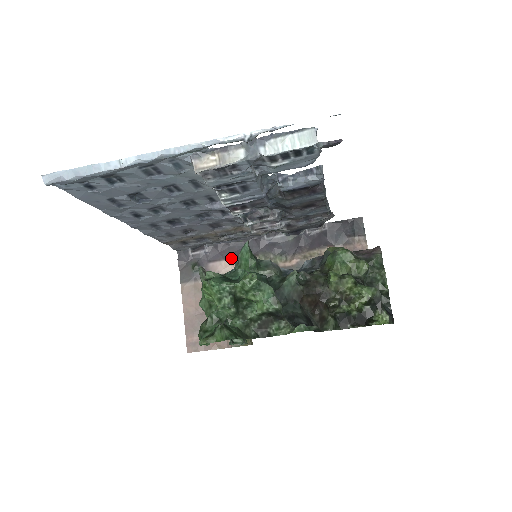
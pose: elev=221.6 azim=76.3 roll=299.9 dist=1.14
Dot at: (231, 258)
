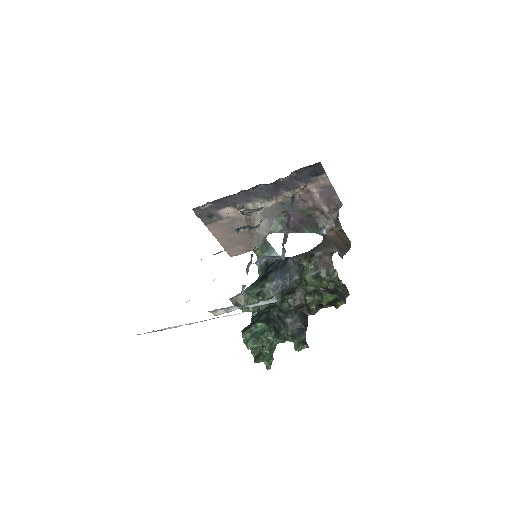
Dot at: (232, 206)
